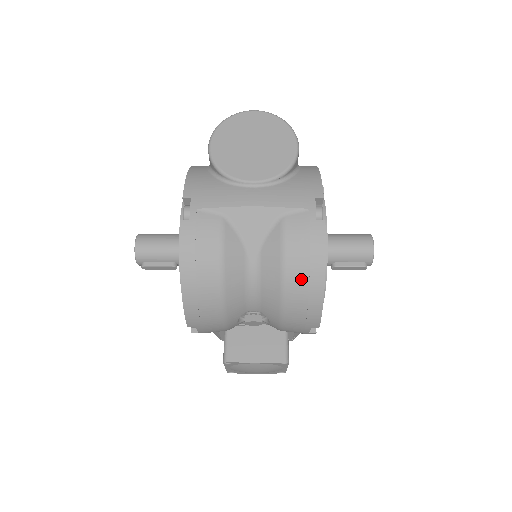
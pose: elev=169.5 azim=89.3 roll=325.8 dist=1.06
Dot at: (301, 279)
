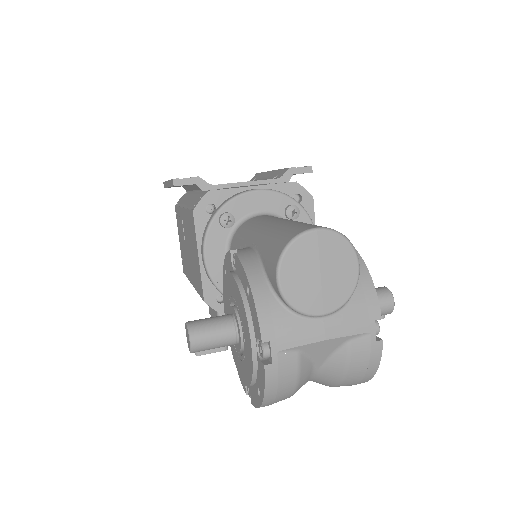
Dot at: (357, 378)
